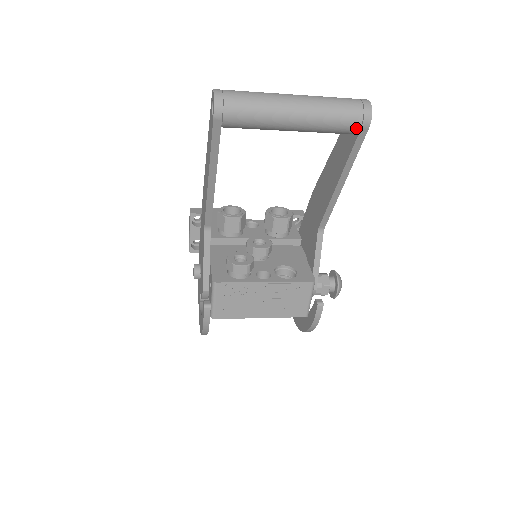
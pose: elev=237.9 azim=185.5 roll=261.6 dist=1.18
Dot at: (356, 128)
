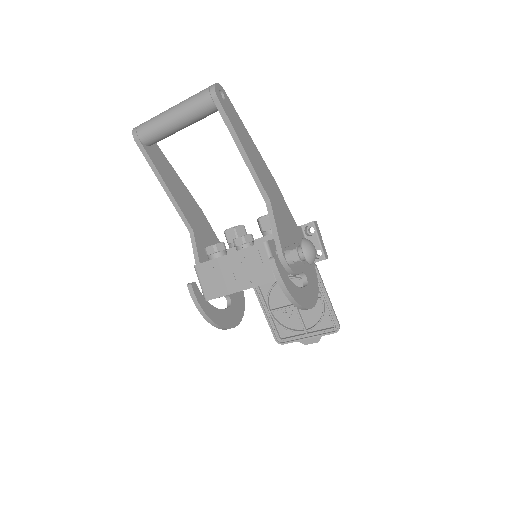
Dot at: (210, 101)
